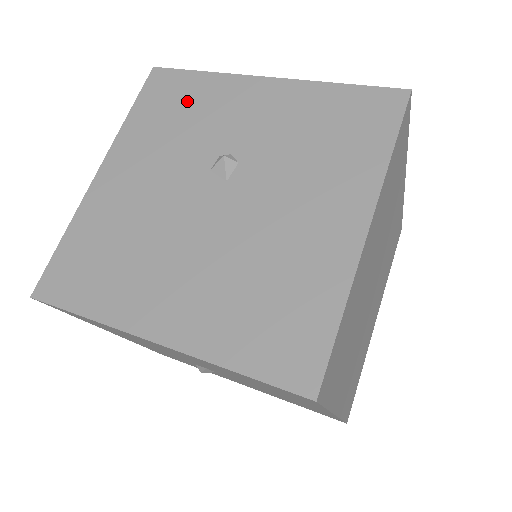
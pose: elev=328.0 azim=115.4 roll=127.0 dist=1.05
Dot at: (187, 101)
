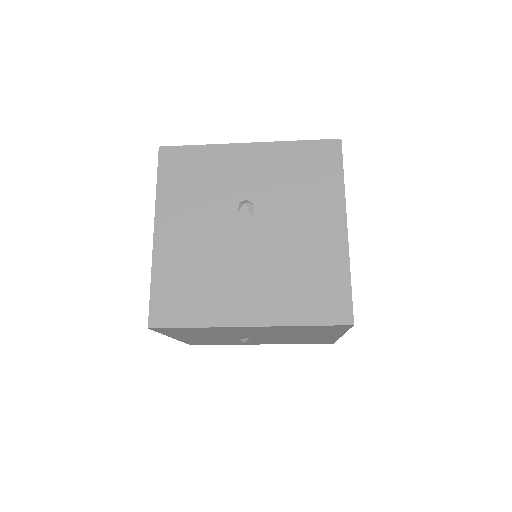
Dot at: (198, 169)
